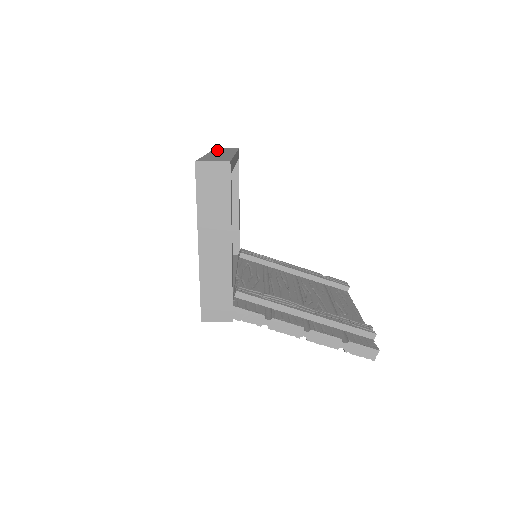
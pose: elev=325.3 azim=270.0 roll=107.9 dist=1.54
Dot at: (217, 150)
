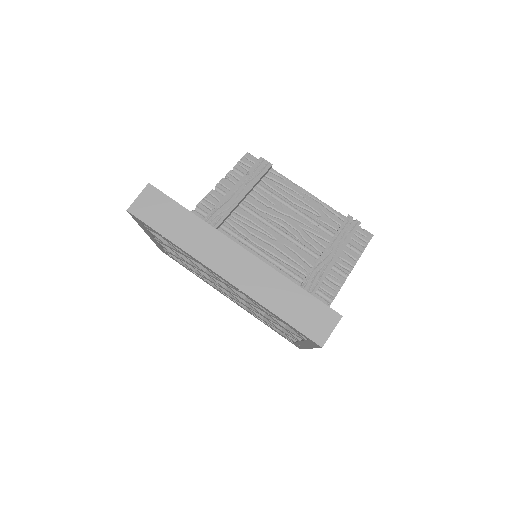
Dot at: (173, 234)
